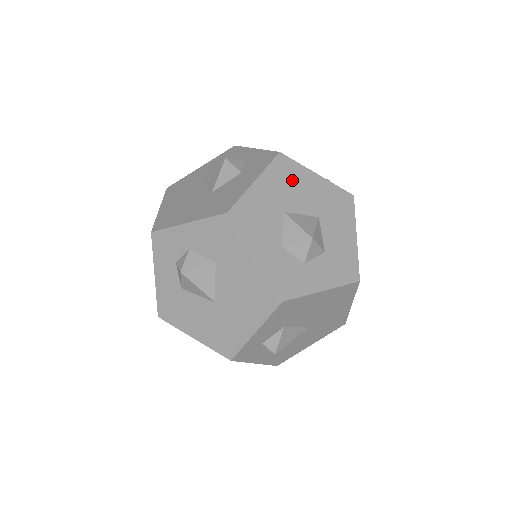
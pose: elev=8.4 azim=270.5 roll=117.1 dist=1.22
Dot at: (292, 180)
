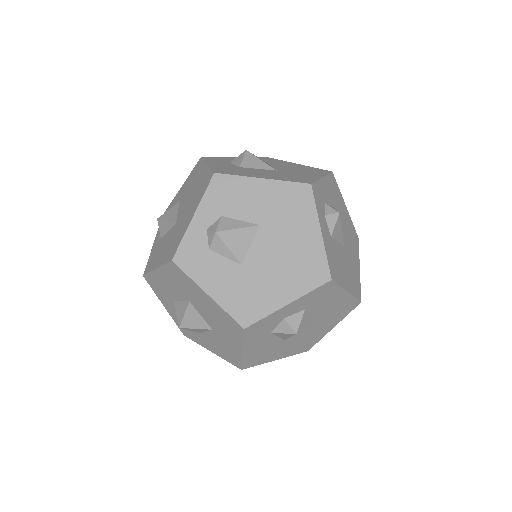
Dot at: occluded
